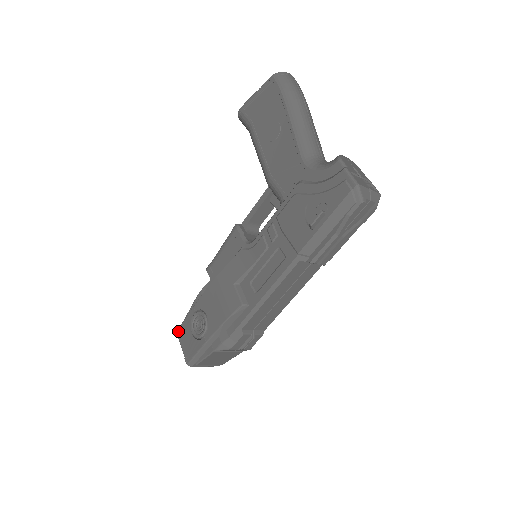
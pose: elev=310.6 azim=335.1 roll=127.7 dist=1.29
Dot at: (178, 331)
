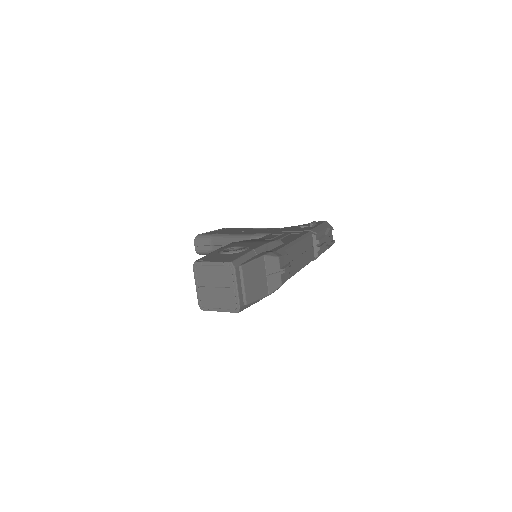
Dot at: (199, 260)
